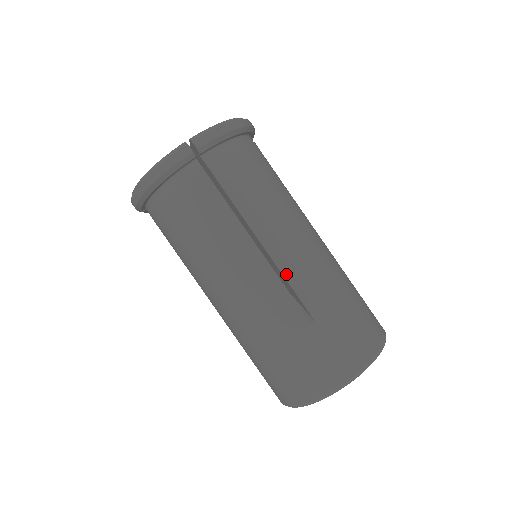
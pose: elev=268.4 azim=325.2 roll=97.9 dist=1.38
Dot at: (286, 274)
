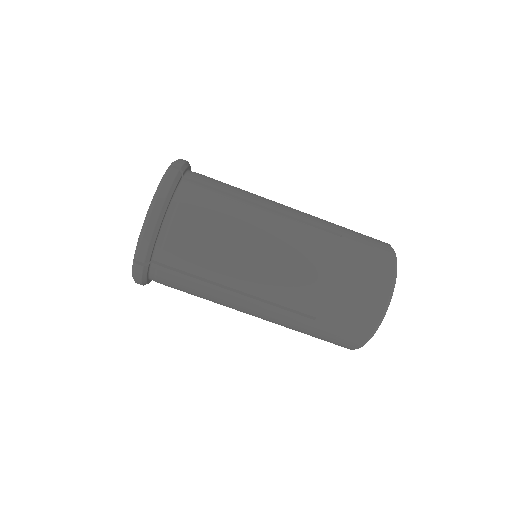
Dot at: (300, 218)
